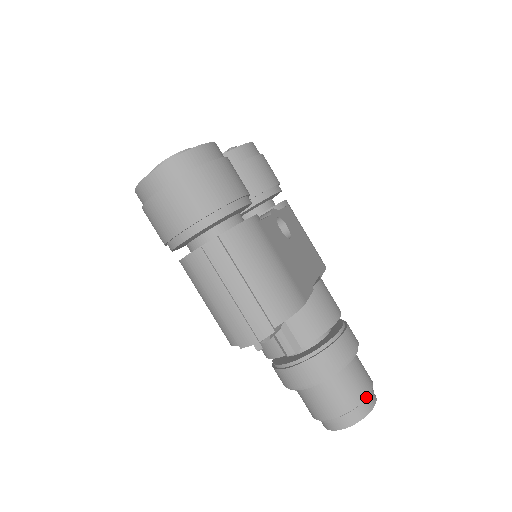
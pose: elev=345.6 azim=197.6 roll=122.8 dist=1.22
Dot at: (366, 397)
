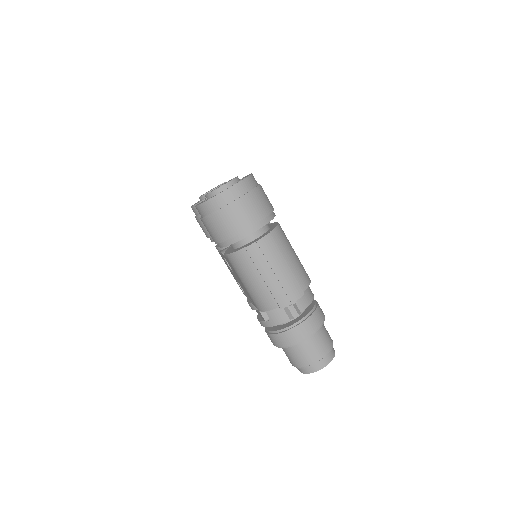
Dot at: occluded
